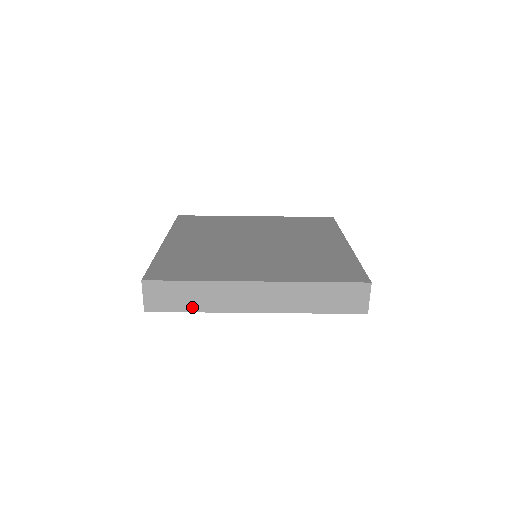
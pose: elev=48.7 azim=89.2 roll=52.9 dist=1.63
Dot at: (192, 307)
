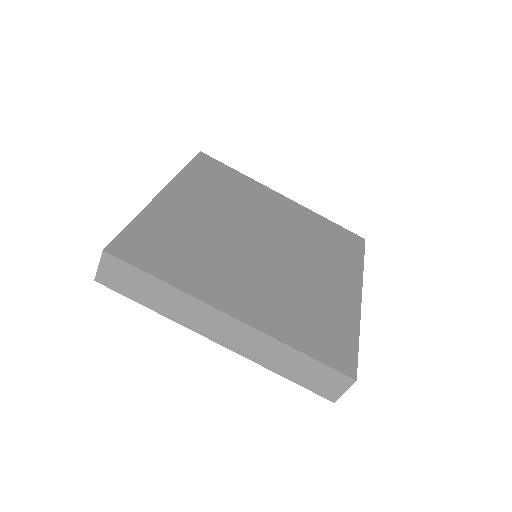
Dot at: (149, 303)
